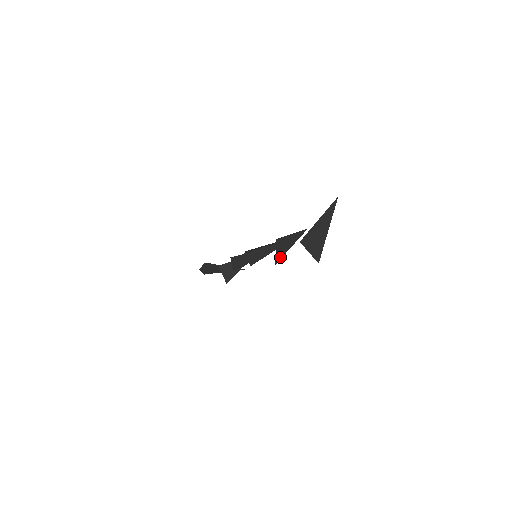
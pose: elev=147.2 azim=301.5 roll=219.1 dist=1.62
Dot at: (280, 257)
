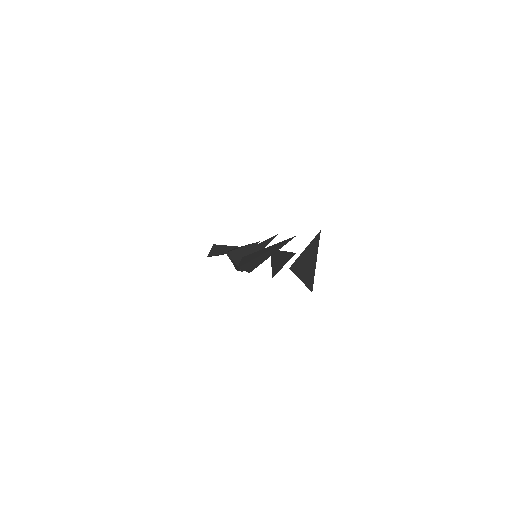
Dot at: (275, 272)
